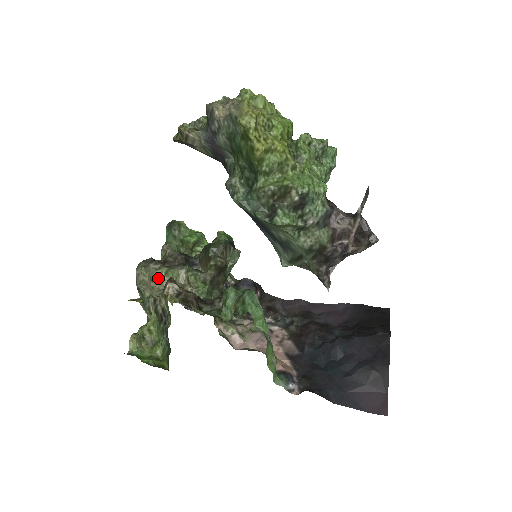
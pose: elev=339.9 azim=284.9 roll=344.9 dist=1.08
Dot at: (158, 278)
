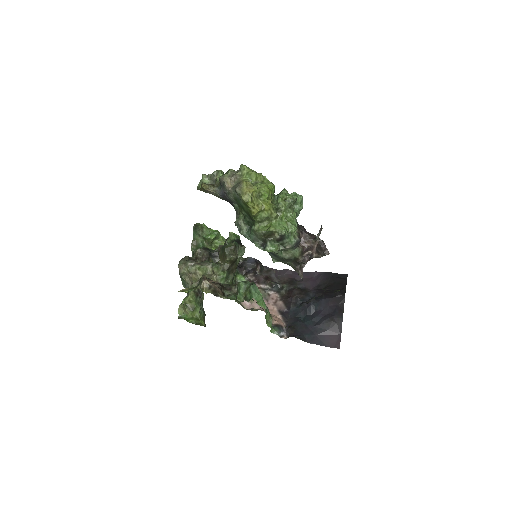
Dot at: (194, 272)
